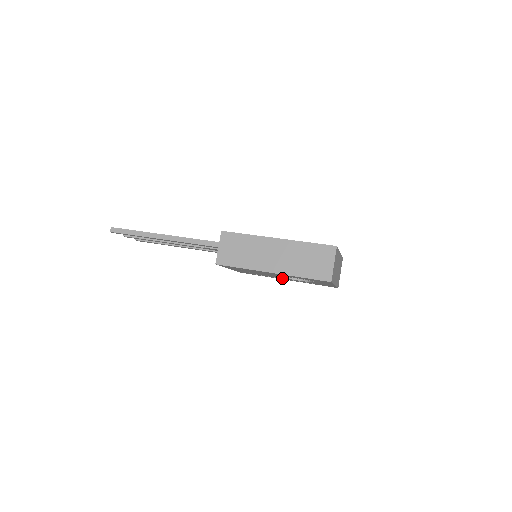
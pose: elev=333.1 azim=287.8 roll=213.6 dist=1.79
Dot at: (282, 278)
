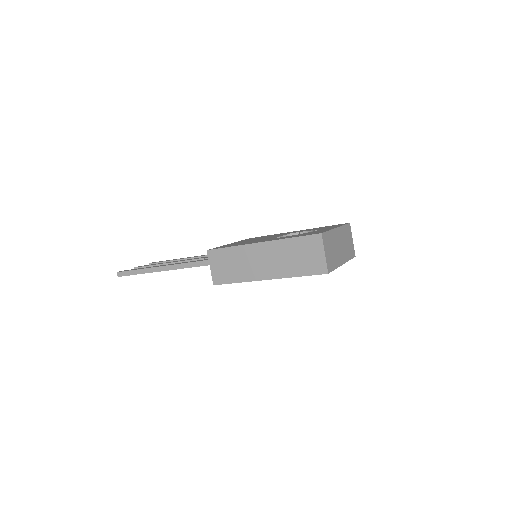
Dot at: occluded
